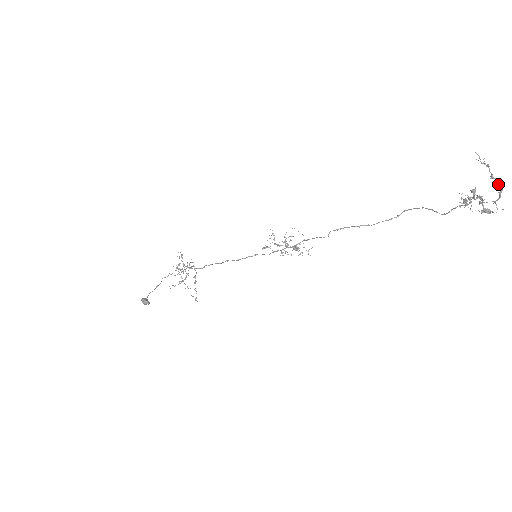
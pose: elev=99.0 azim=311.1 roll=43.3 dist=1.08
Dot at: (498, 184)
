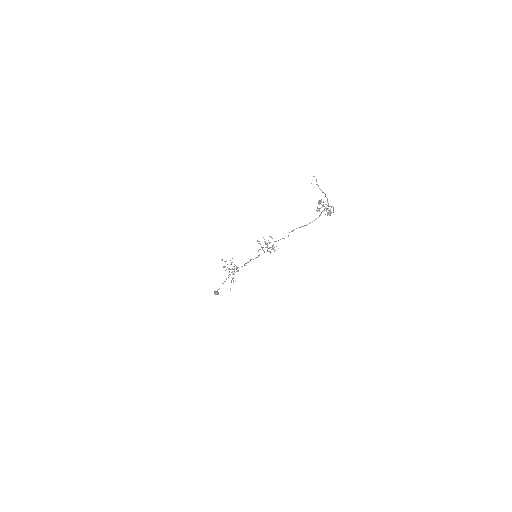
Dot at: occluded
